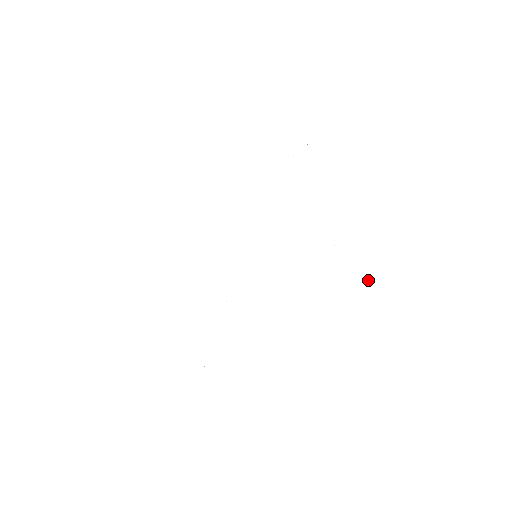
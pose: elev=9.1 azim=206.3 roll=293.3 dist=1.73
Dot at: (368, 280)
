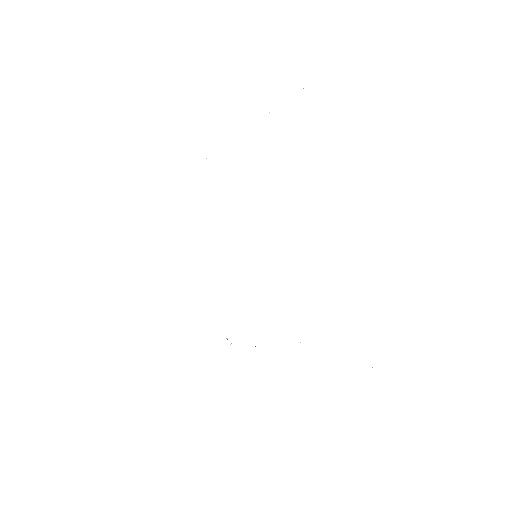
Dot at: occluded
